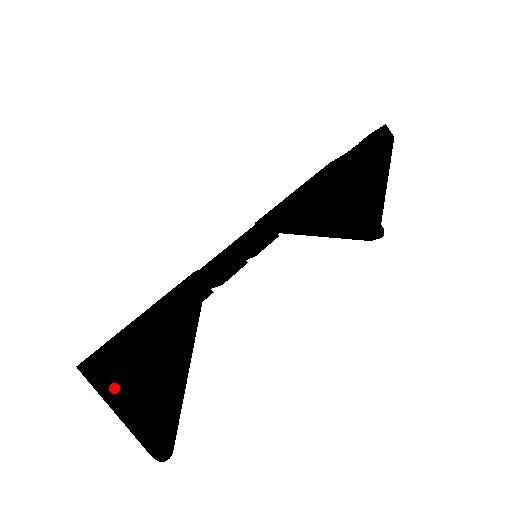
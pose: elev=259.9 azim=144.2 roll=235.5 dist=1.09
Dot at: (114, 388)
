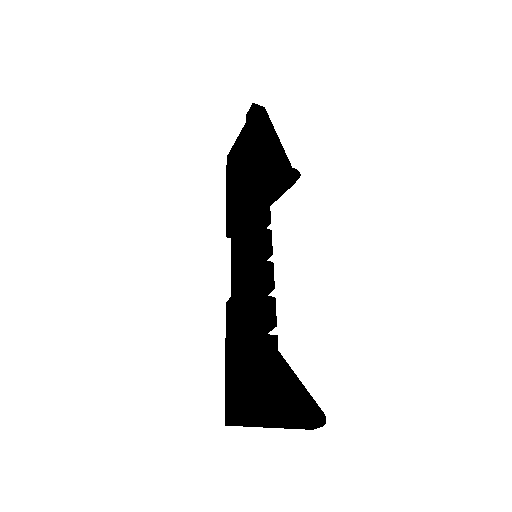
Dot at: (284, 402)
